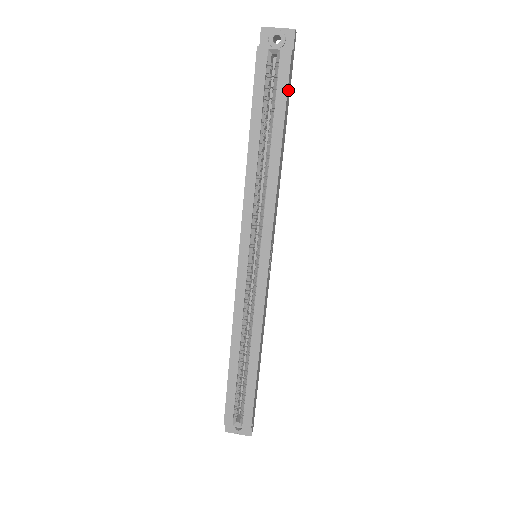
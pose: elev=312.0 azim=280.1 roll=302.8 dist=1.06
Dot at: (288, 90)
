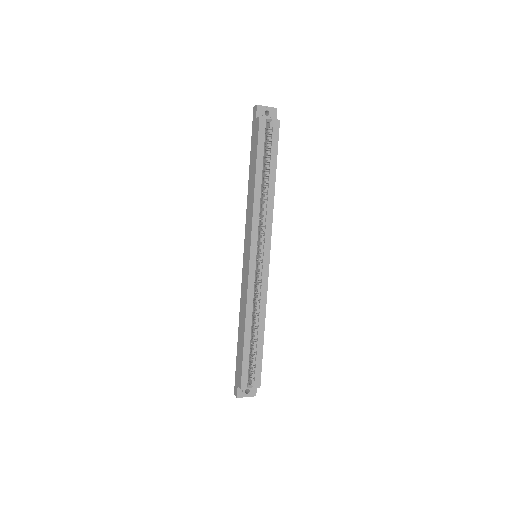
Dot at: (276, 144)
